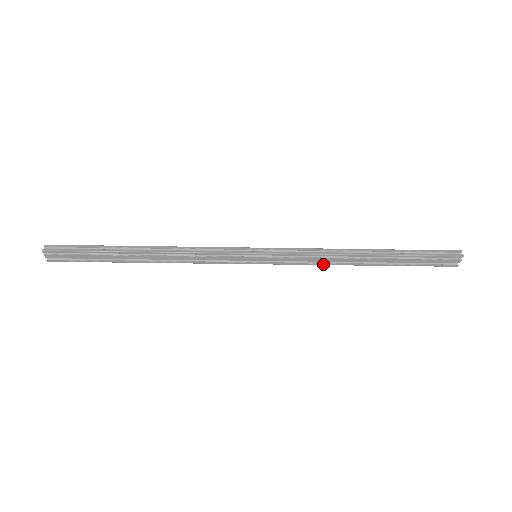
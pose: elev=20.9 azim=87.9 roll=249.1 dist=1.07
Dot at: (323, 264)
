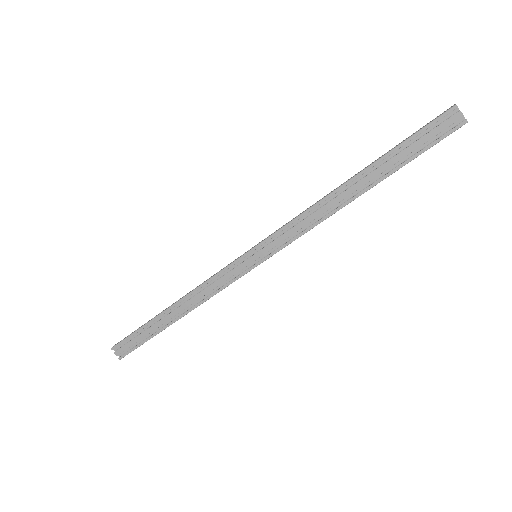
Dot at: (318, 223)
